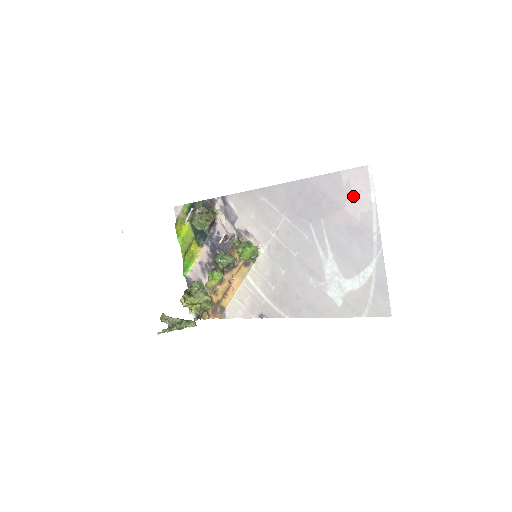
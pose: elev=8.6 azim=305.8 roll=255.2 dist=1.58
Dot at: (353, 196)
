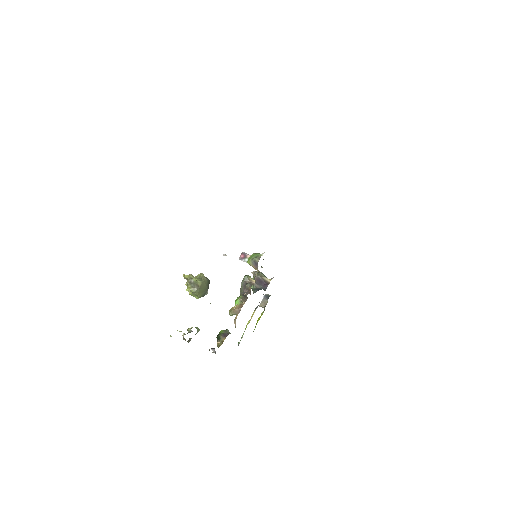
Dot at: occluded
